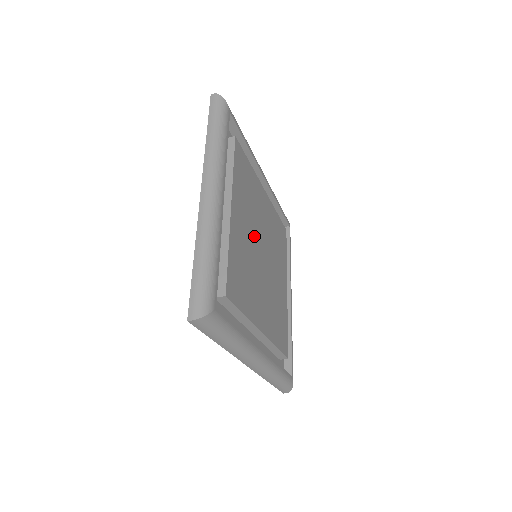
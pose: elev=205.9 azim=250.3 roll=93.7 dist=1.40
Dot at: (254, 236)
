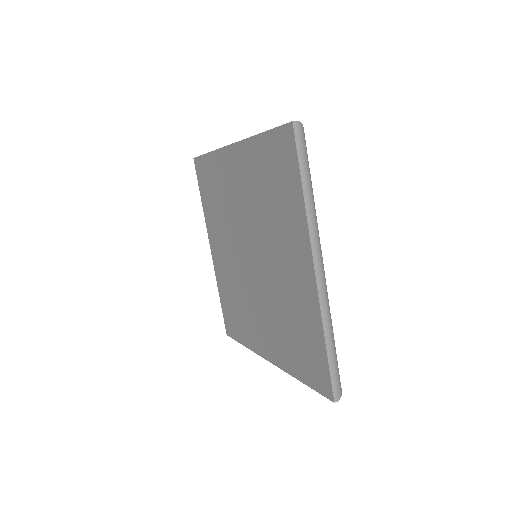
Dot at: occluded
